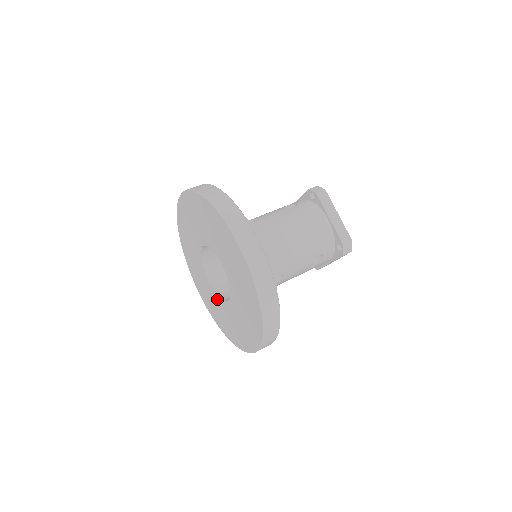
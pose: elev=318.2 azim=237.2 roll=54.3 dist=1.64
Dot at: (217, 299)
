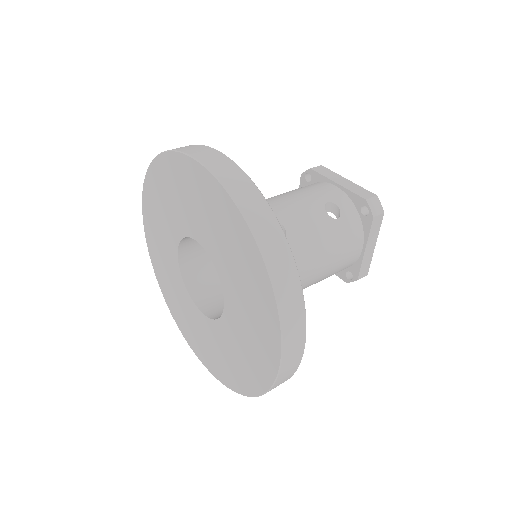
Dot at: (178, 279)
